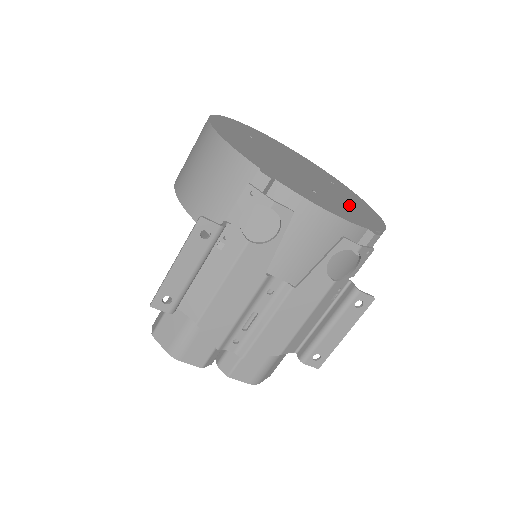
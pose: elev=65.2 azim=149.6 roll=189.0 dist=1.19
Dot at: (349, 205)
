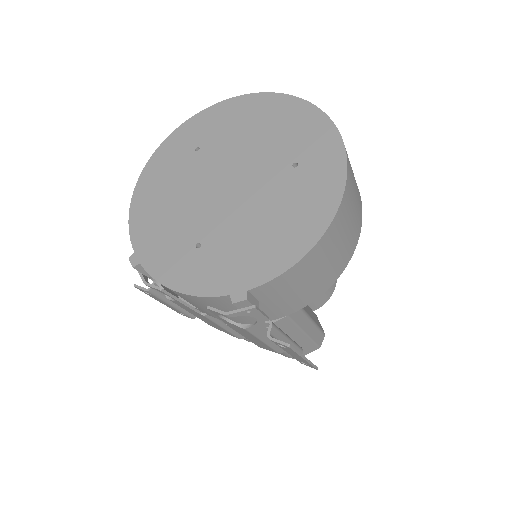
Dot at: (258, 234)
